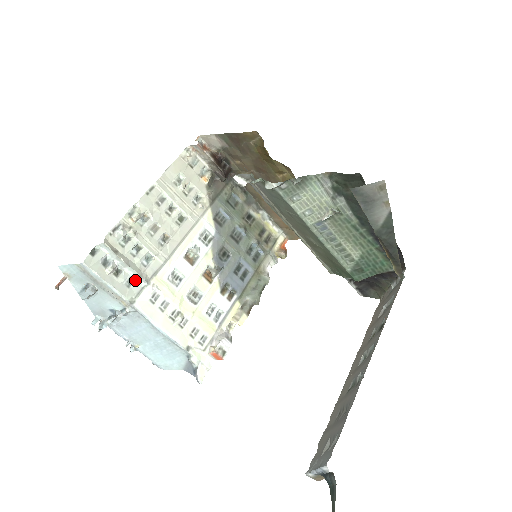
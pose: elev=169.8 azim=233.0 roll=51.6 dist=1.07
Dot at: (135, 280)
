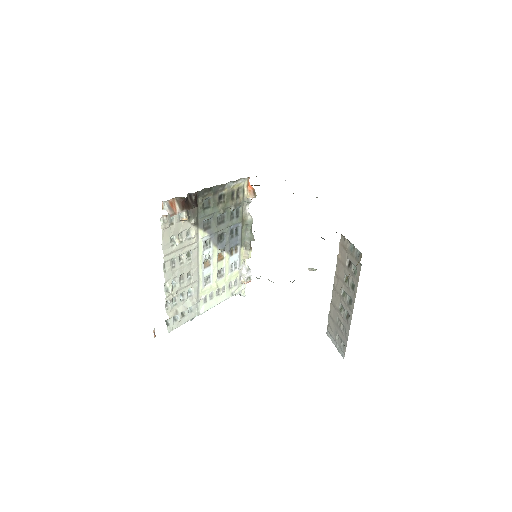
Dot at: (192, 306)
